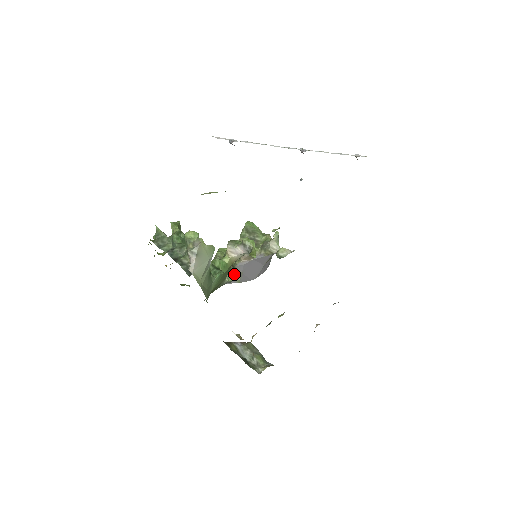
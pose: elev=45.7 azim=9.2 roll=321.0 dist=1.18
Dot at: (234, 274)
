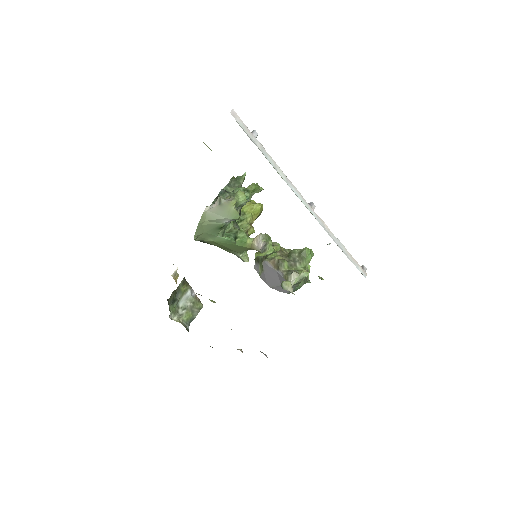
Dot at: (261, 266)
